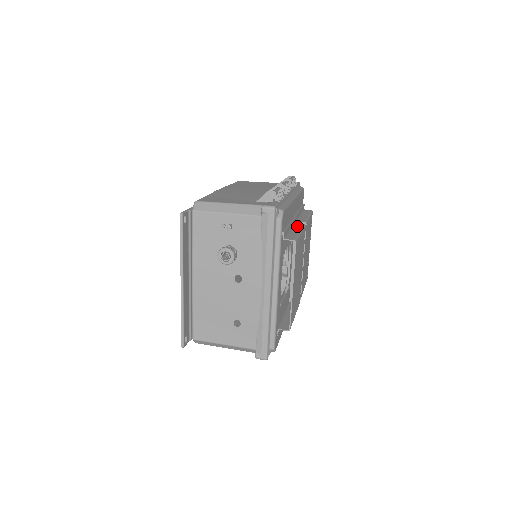
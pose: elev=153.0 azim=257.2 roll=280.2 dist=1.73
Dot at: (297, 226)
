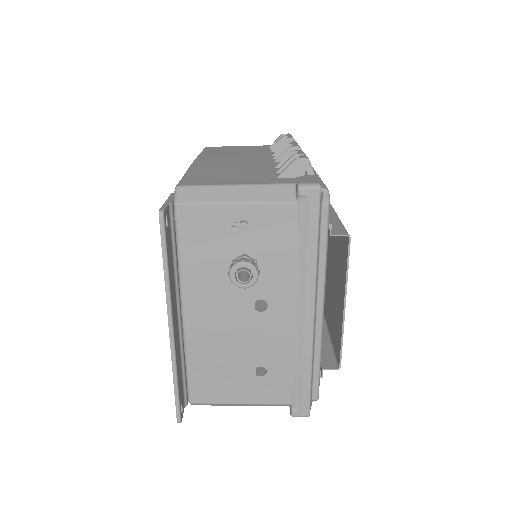
Dot at: occluded
